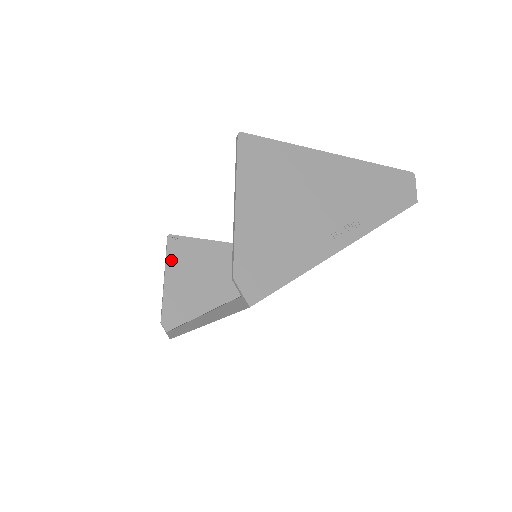
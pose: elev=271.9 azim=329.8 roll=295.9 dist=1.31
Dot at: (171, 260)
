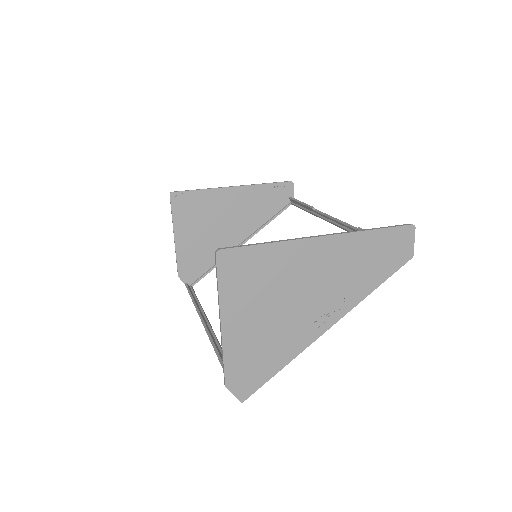
Dot at: (177, 218)
